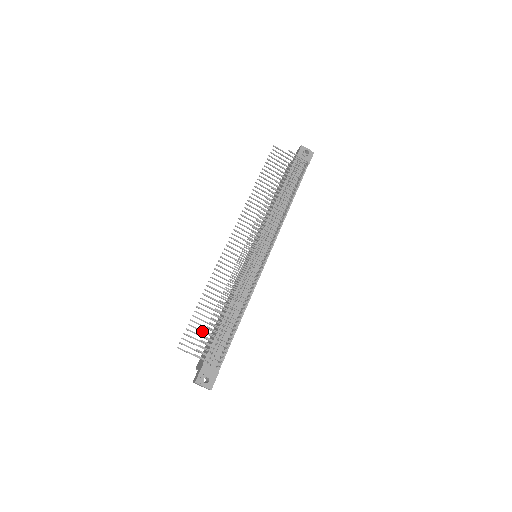
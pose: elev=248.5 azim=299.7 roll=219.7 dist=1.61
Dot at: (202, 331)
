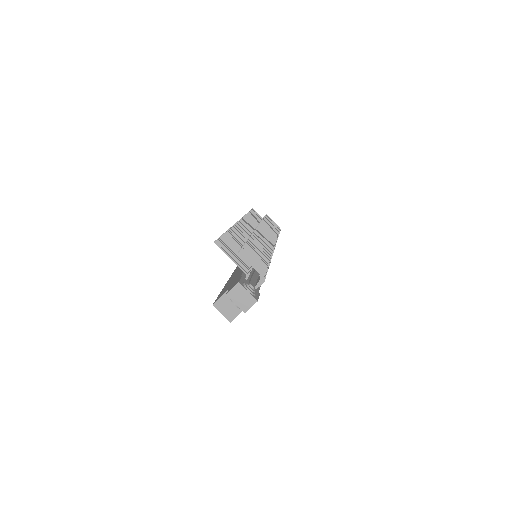
Dot at: (235, 250)
